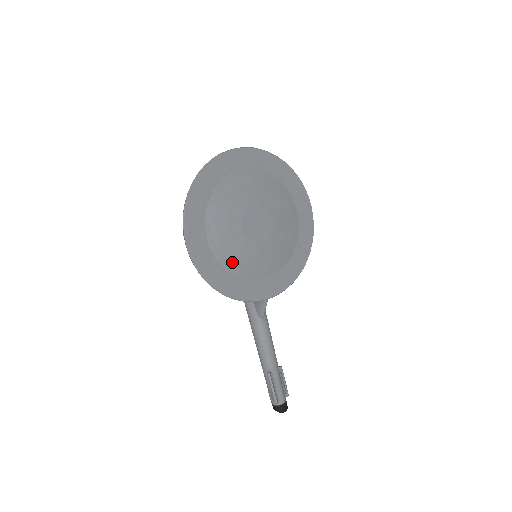
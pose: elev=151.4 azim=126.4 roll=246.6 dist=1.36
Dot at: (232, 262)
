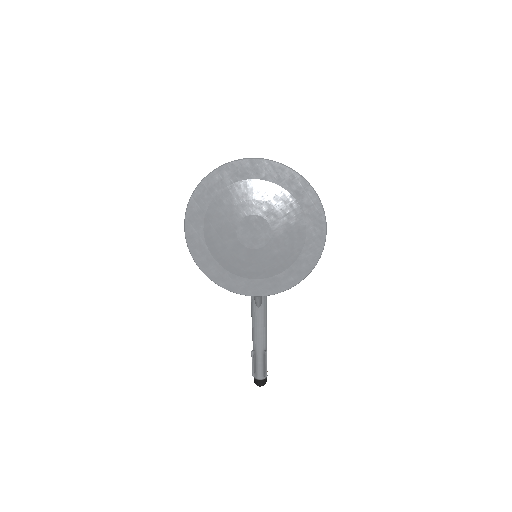
Dot at: (221, 255)
